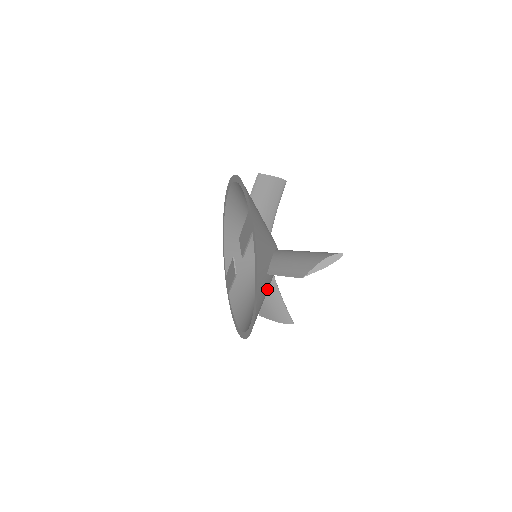
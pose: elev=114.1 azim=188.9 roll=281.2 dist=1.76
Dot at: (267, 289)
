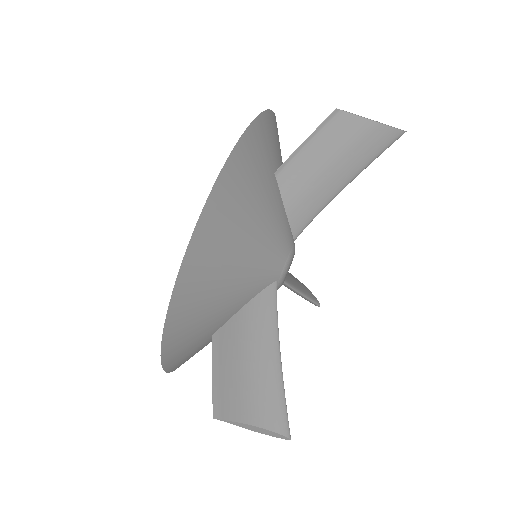
Dot at: occluded
